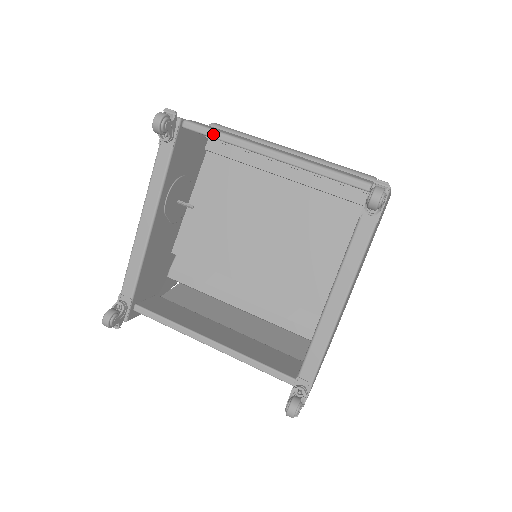
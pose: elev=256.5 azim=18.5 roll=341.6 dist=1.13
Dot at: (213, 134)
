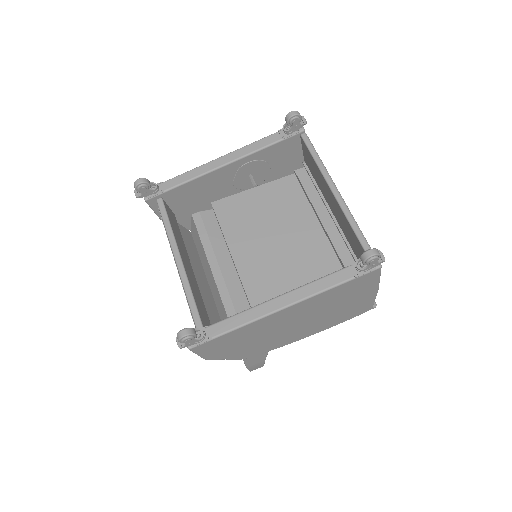
Dot at: (313, 152)
